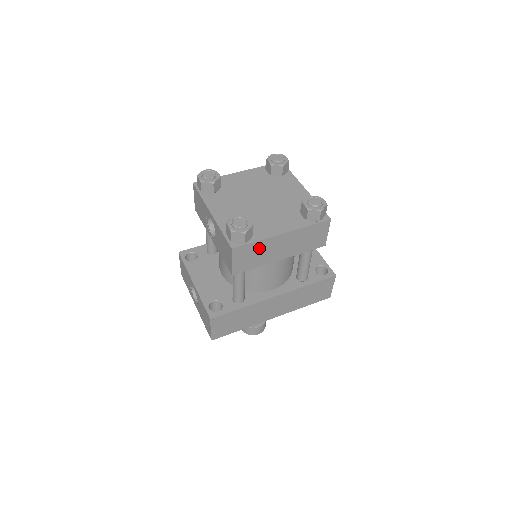
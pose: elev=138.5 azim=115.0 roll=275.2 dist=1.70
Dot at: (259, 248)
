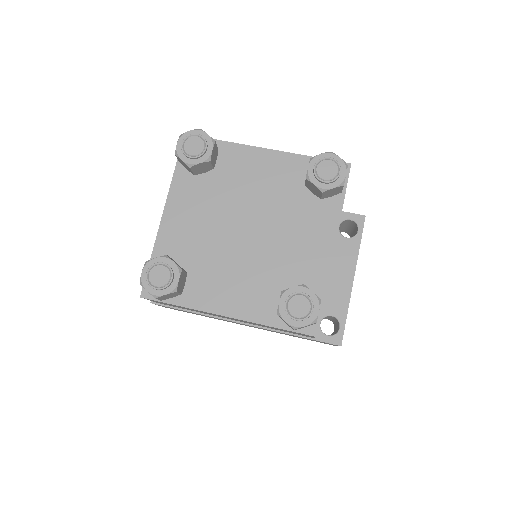
Dot at: occluded
